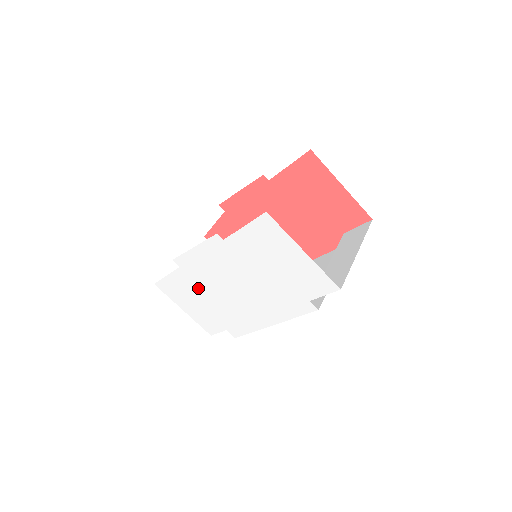
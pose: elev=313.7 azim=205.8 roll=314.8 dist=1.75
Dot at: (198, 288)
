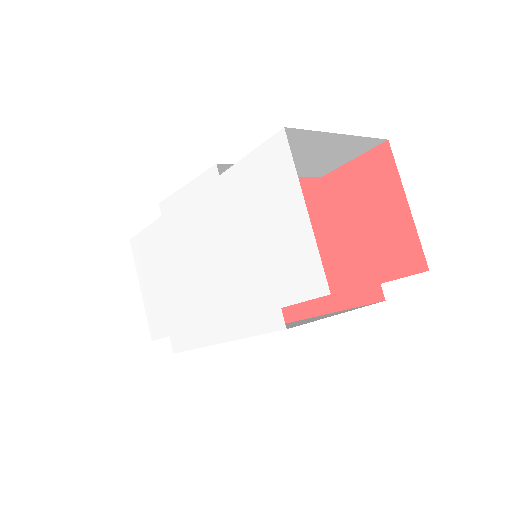
Dot at: (167, 255)
